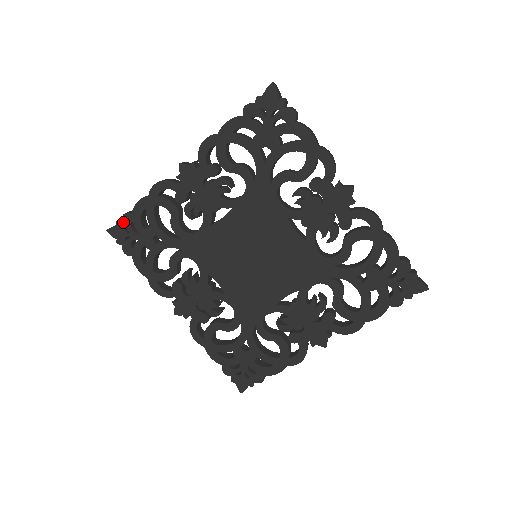
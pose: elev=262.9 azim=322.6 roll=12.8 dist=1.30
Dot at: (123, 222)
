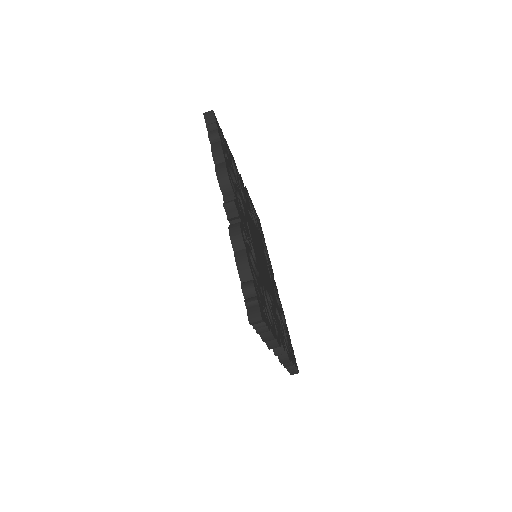
Dot at: occluded
